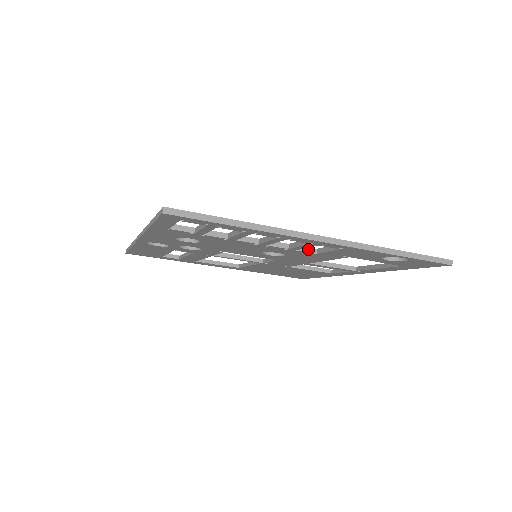
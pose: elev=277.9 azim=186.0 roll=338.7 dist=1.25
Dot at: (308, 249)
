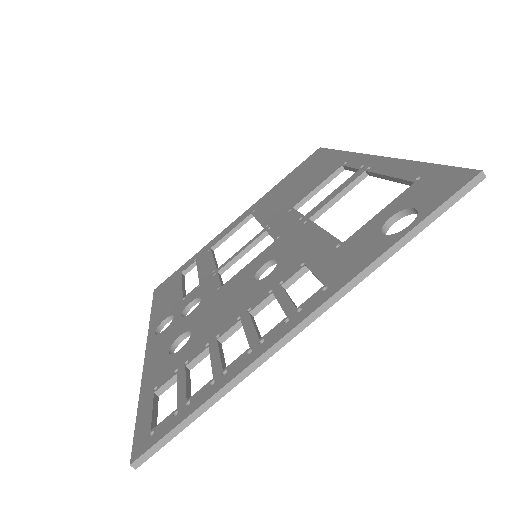
Dot at: (296, 276)
